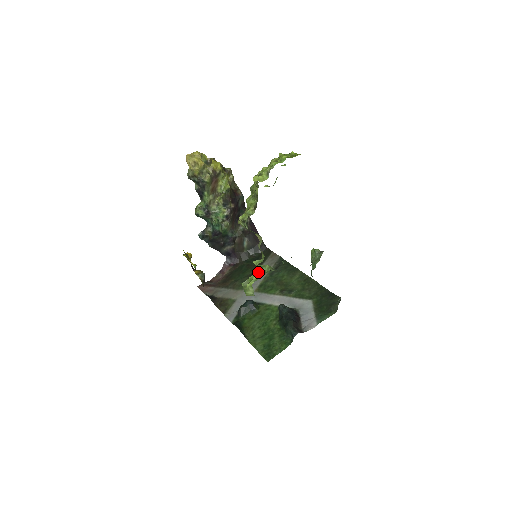
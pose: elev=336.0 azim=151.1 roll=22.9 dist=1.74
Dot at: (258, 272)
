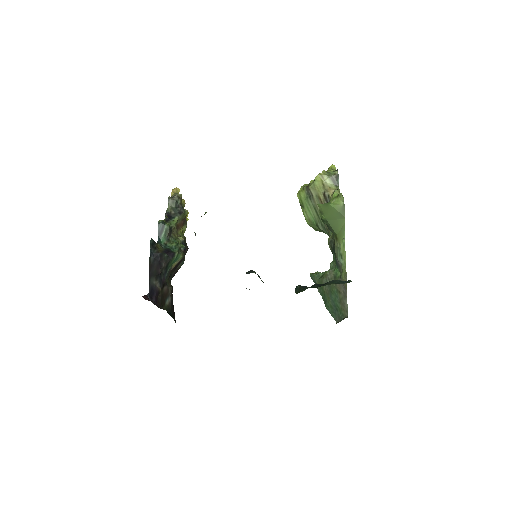
Dot at: occluded
